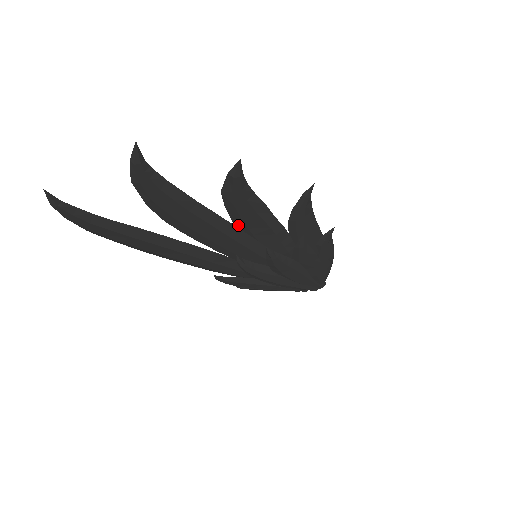
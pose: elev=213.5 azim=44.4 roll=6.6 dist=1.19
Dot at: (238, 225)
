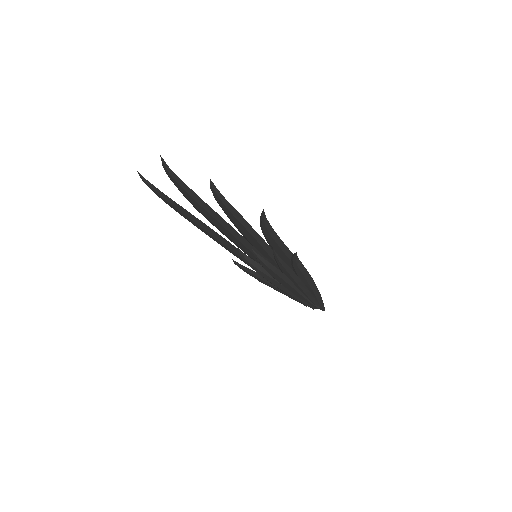
Dot at: occluded
